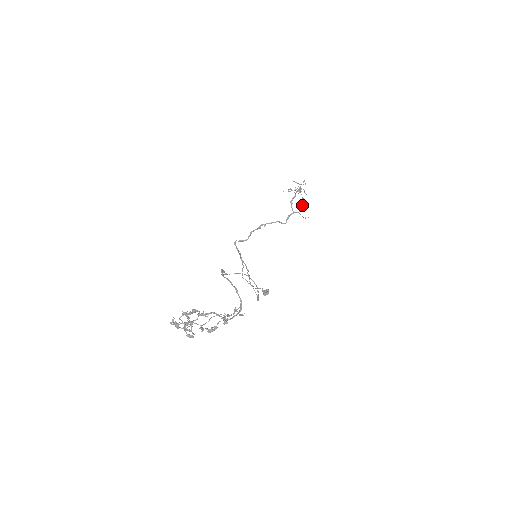
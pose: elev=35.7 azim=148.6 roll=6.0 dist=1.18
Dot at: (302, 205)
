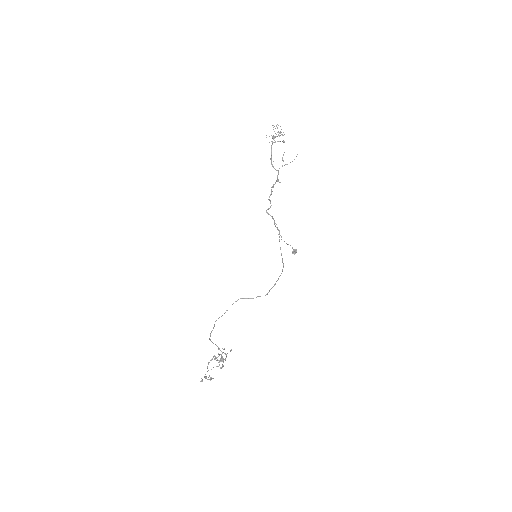
Dot at: (283, 154)
